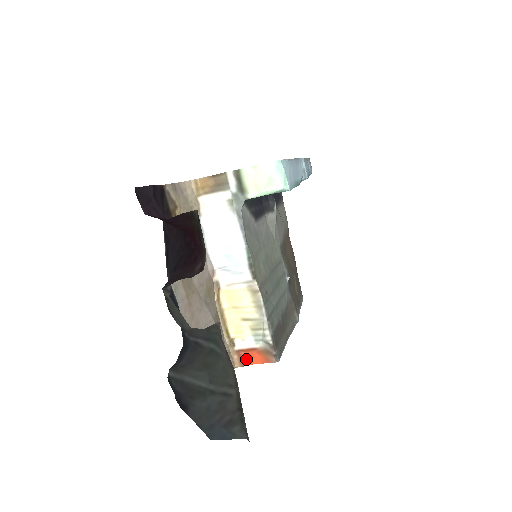
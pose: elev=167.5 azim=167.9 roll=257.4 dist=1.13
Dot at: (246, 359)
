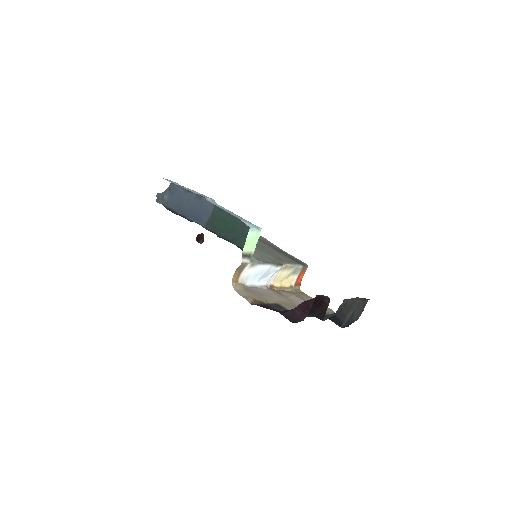
Dot at: (299, 282)
